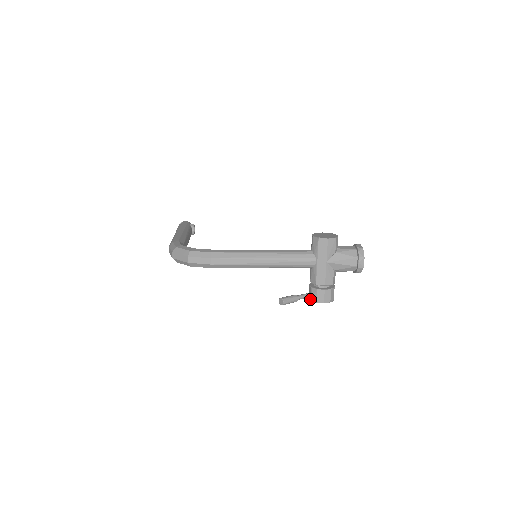
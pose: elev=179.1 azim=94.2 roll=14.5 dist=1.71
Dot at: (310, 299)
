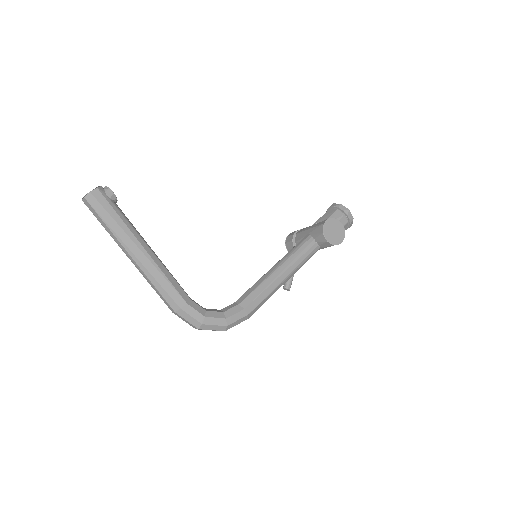
Dot at: occluded
